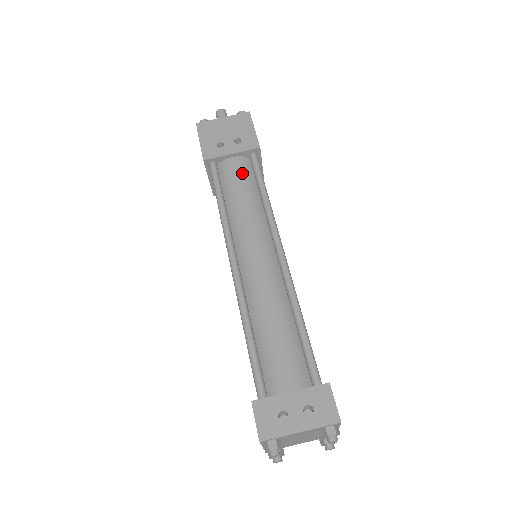
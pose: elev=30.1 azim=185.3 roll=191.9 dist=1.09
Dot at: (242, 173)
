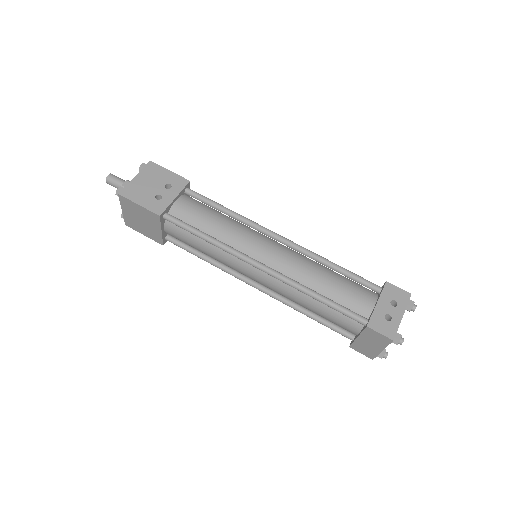
Dot at: (196, 207)
